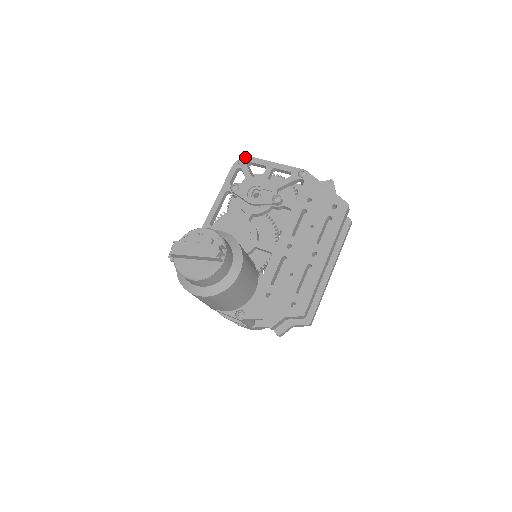
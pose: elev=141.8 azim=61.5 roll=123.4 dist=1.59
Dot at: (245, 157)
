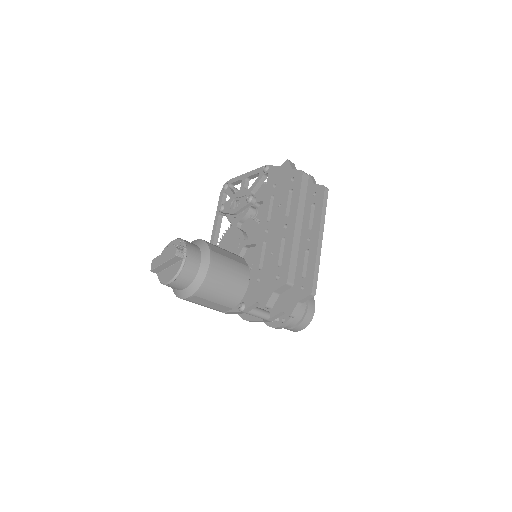
Dot at: (227, 182)
